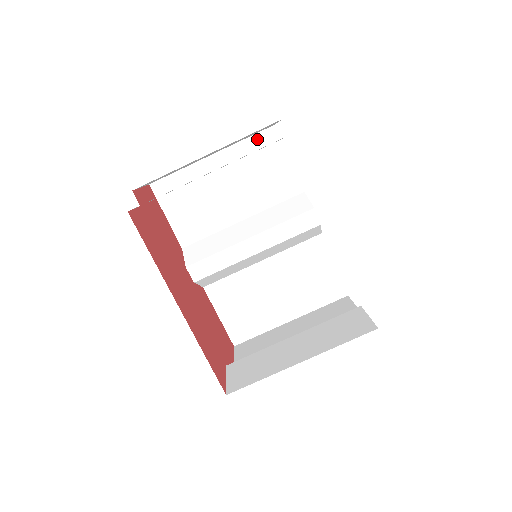
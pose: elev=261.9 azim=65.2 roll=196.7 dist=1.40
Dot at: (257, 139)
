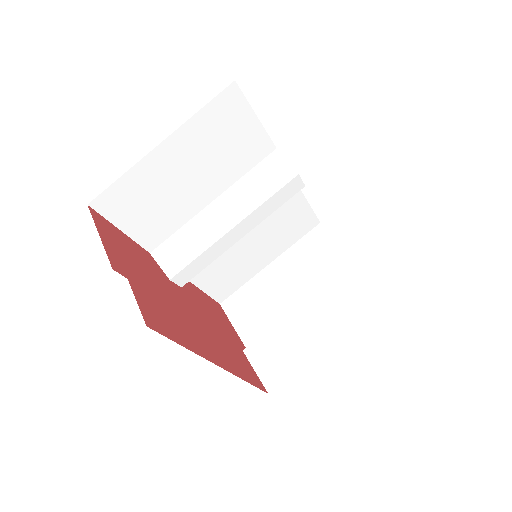
Dot at: (215, 106)
